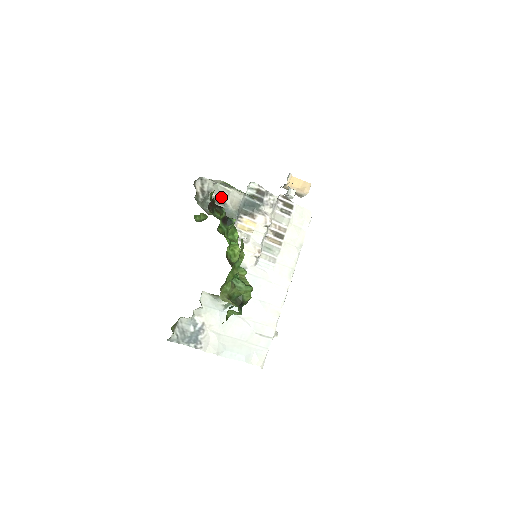
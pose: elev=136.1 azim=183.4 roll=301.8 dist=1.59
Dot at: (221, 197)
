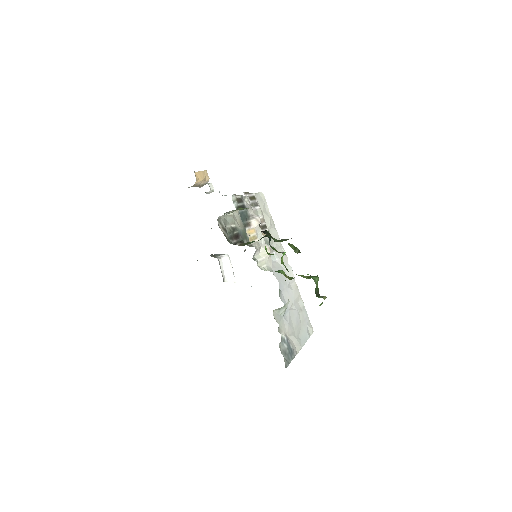
Dot at: (231, 225)
